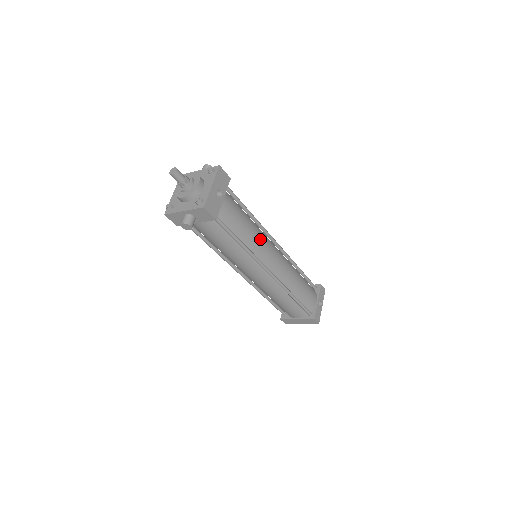
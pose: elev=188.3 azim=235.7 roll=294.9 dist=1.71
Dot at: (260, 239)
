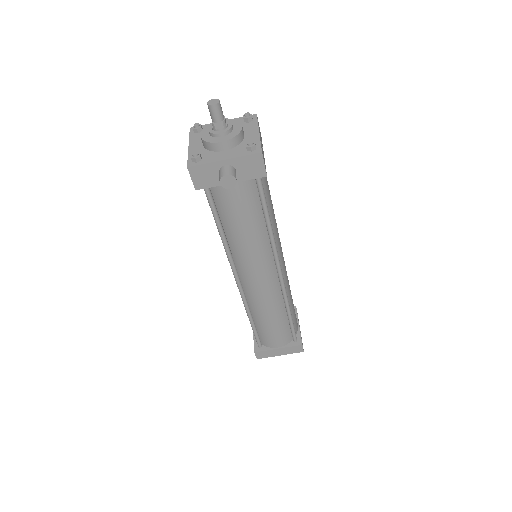
Dot at: occluded
